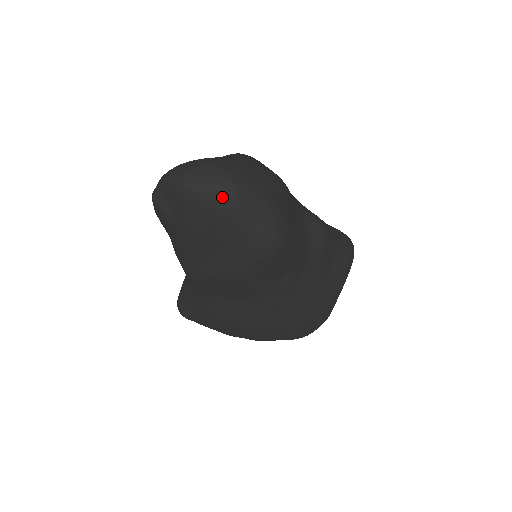
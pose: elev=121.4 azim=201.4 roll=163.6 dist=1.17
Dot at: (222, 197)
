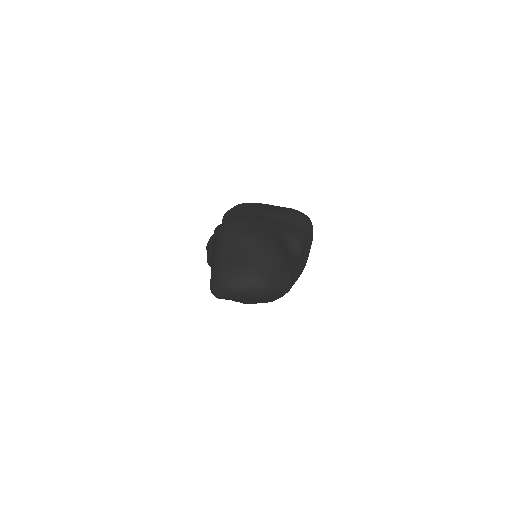
Dot at: (262, 291)
